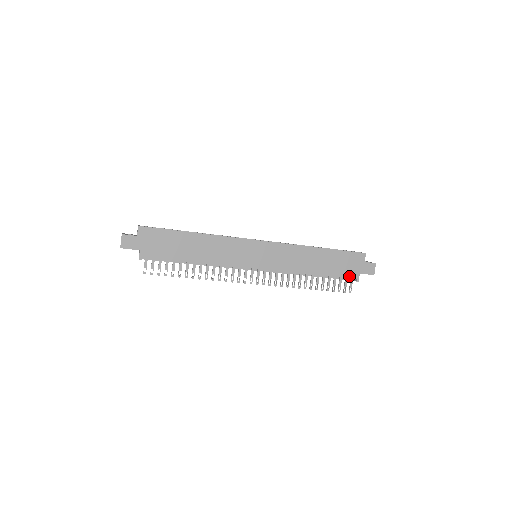
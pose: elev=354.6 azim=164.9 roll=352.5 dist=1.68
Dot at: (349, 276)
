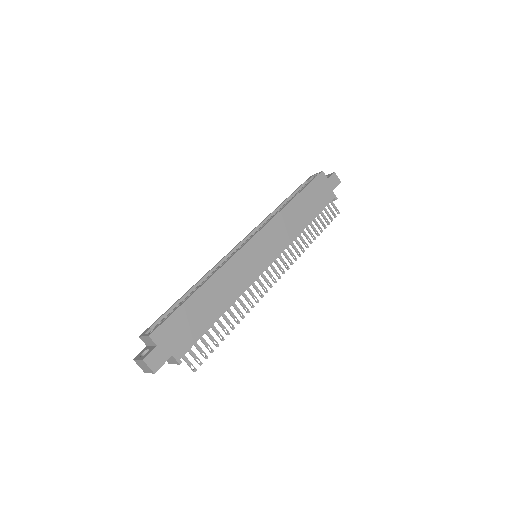
Dot at: (328, 201)
